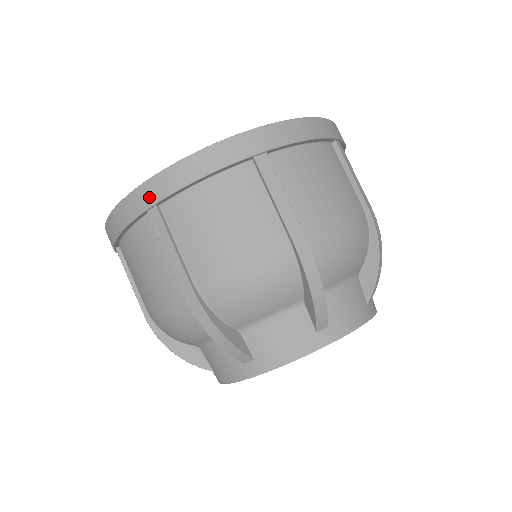
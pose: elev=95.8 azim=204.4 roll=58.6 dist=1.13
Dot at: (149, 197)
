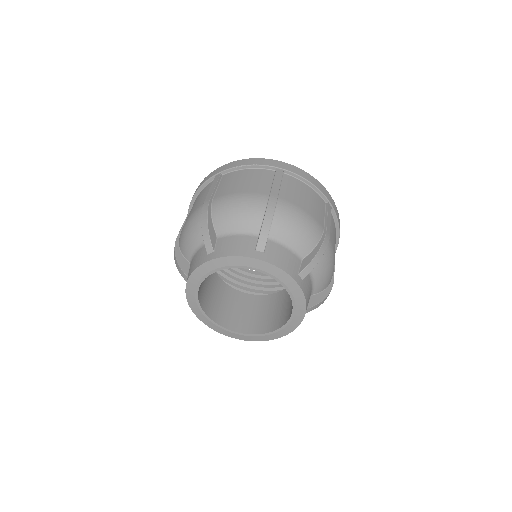
Dot at: (284, 166)
